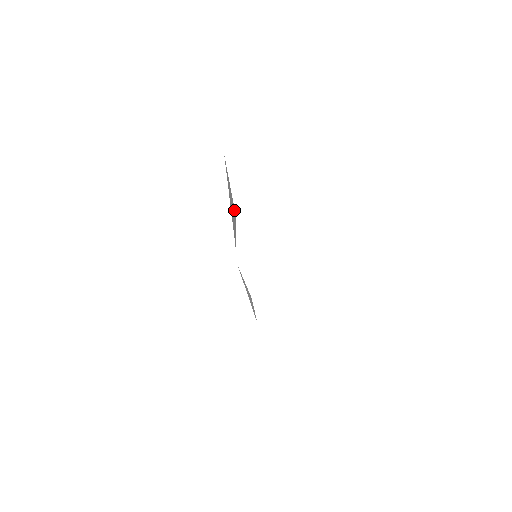
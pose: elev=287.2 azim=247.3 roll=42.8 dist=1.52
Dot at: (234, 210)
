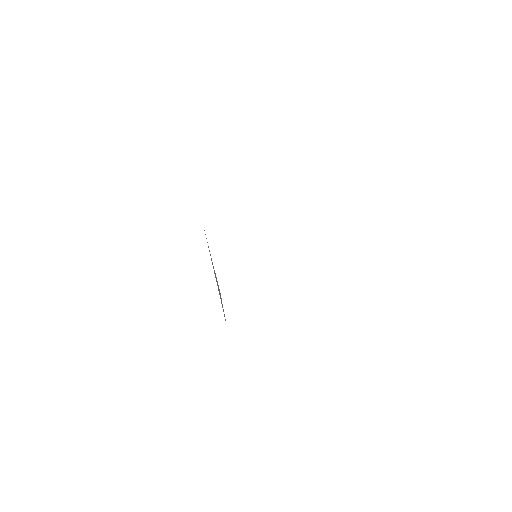
Dot at: (218, 285)
